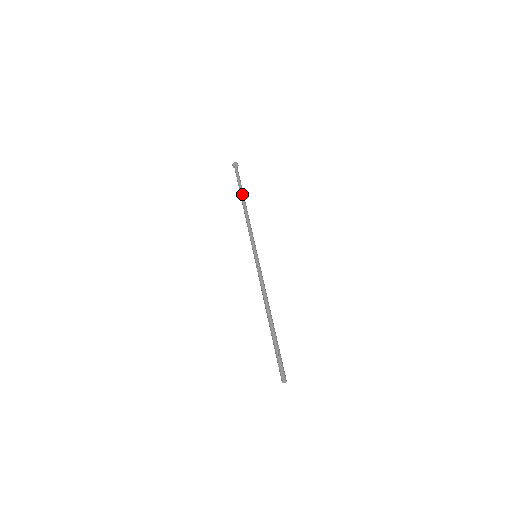
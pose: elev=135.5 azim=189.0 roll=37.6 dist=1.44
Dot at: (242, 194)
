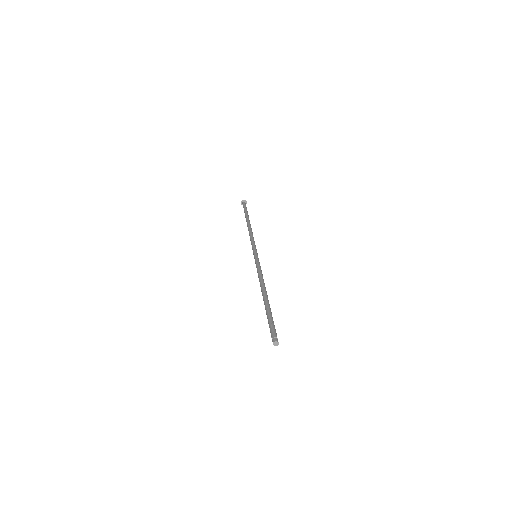
Dot at: (248, 218)
